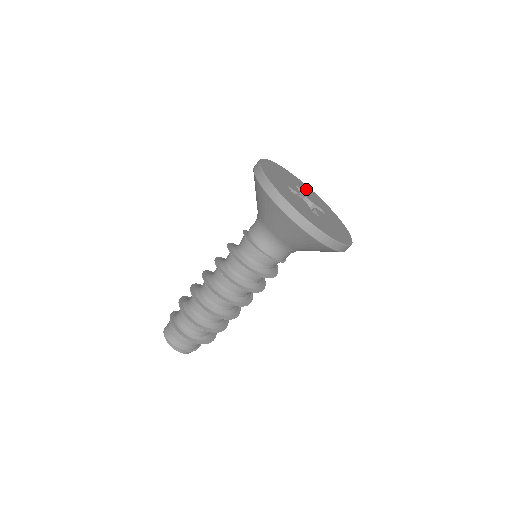
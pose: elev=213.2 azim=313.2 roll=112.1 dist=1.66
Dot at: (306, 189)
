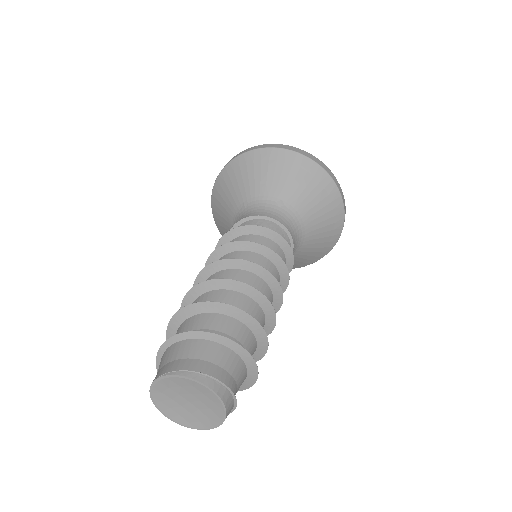
Dot at: occluded
